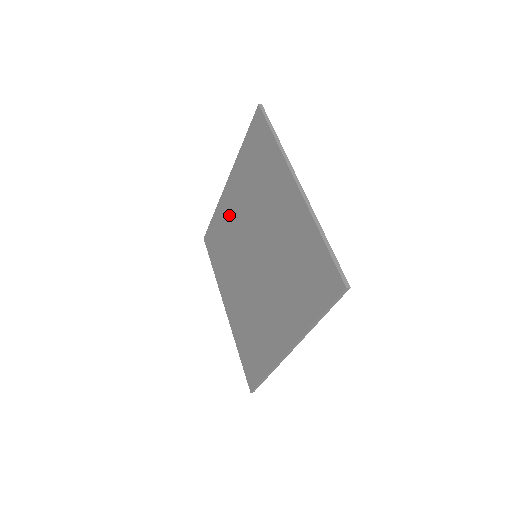
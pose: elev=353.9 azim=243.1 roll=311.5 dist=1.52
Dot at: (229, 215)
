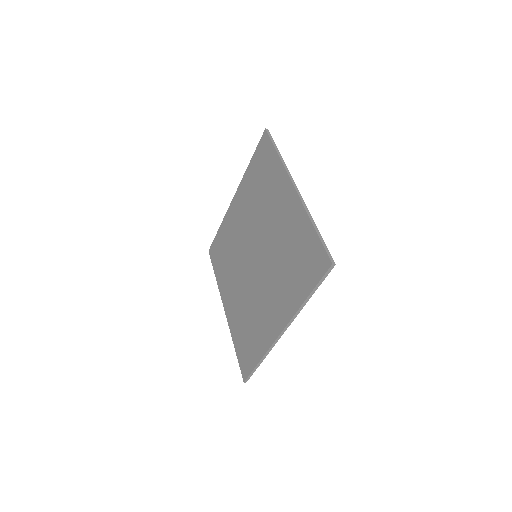
Dot at: (234, 225)
